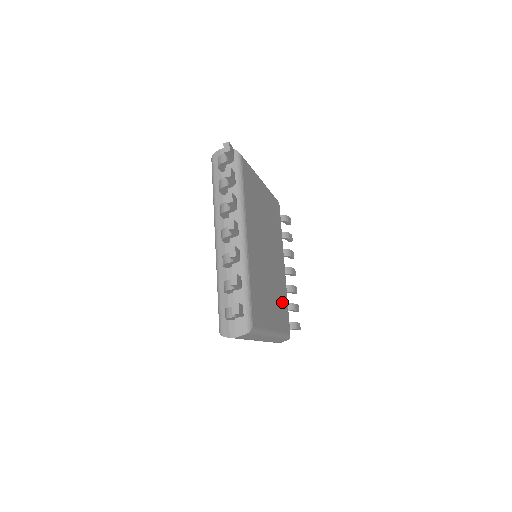
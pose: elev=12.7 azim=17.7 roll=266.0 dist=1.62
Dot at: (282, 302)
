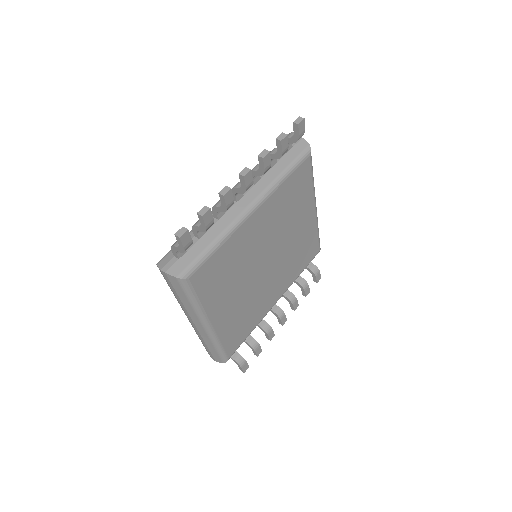
Dot at: (245, 320)
